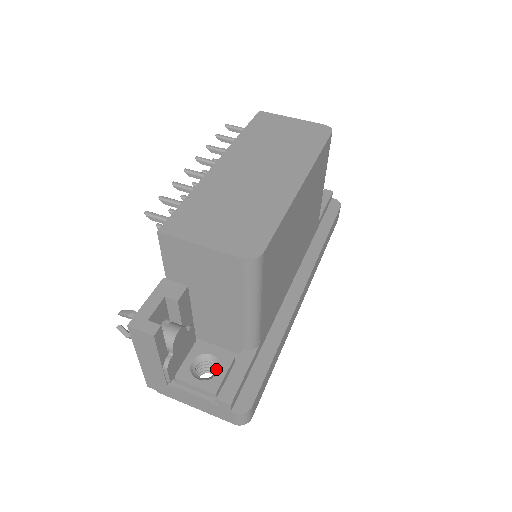
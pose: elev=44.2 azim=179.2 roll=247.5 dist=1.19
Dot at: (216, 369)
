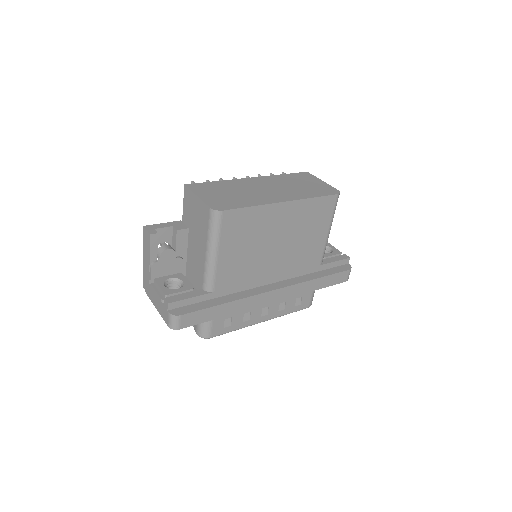
Dot at: (179, 288)
